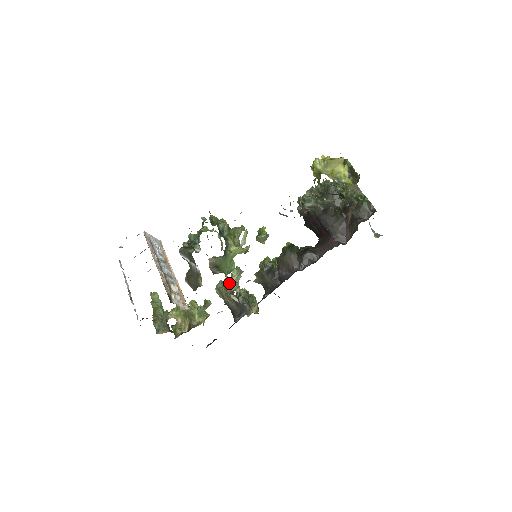
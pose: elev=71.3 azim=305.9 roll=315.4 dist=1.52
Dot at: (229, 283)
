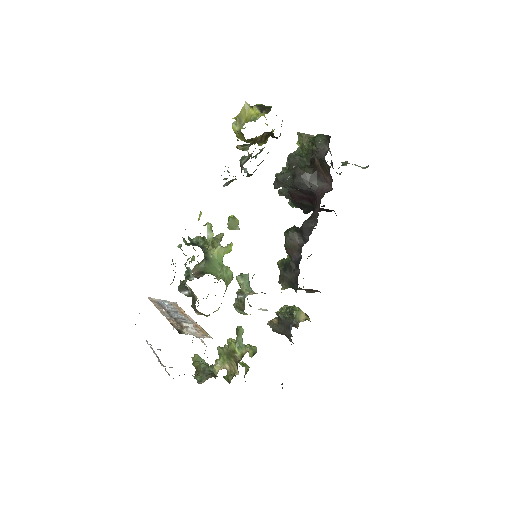
Dot at: (240, 293)
